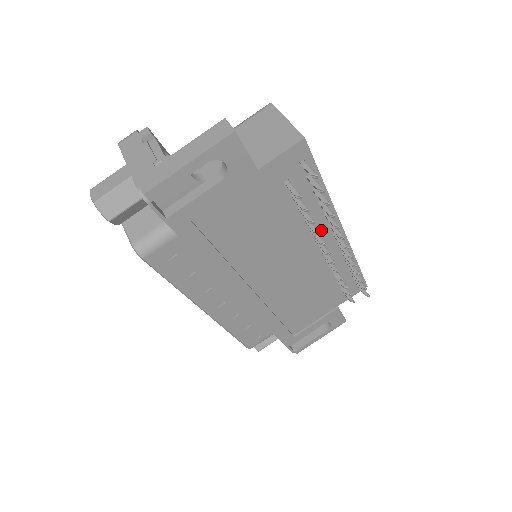
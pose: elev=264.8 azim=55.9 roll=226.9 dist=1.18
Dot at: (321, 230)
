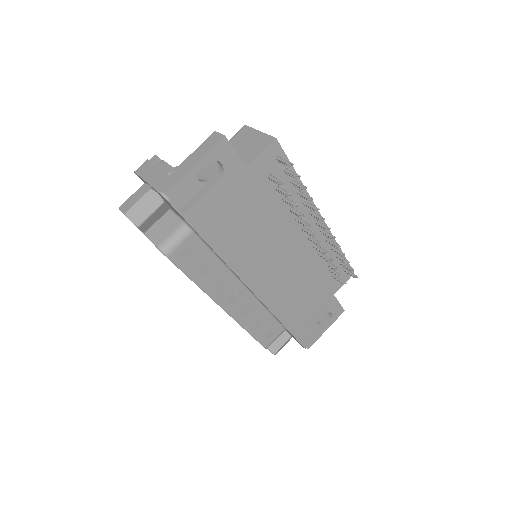
Dot at: (304, 219)
